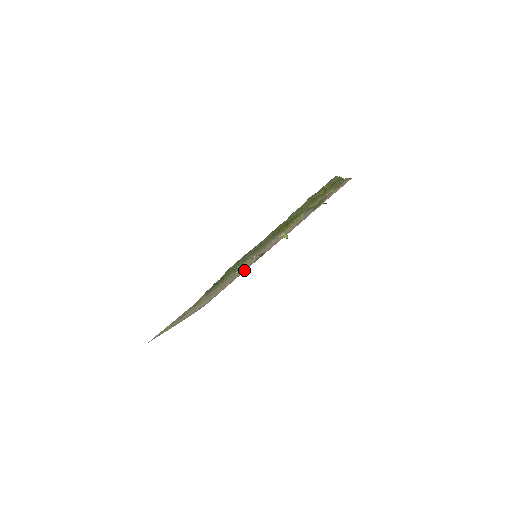
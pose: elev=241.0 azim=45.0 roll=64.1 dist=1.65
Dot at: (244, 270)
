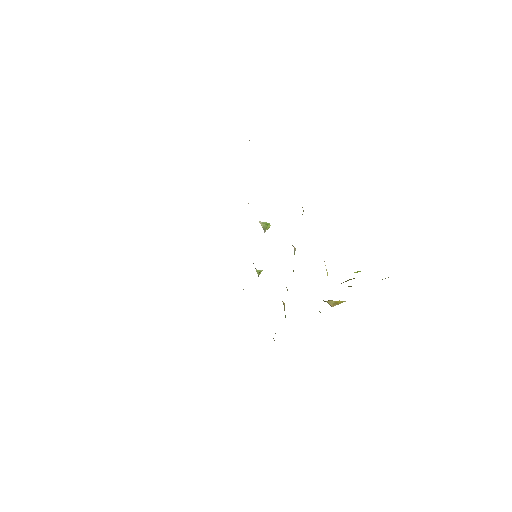
Dot at: occluded
